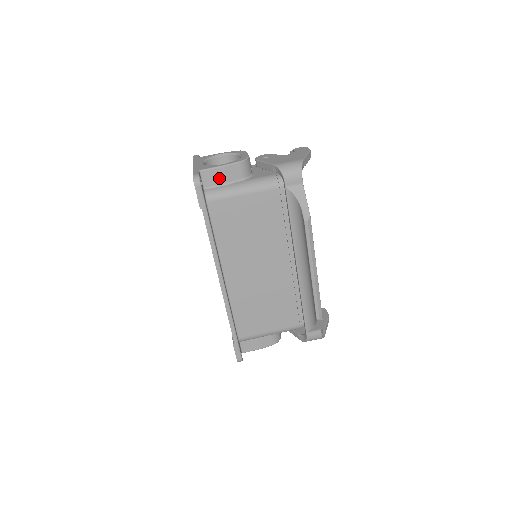
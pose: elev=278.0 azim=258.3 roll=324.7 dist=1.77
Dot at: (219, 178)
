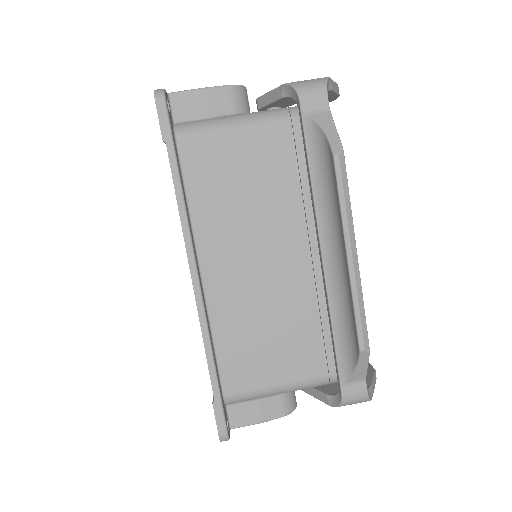
Dot at: (198, 107)
